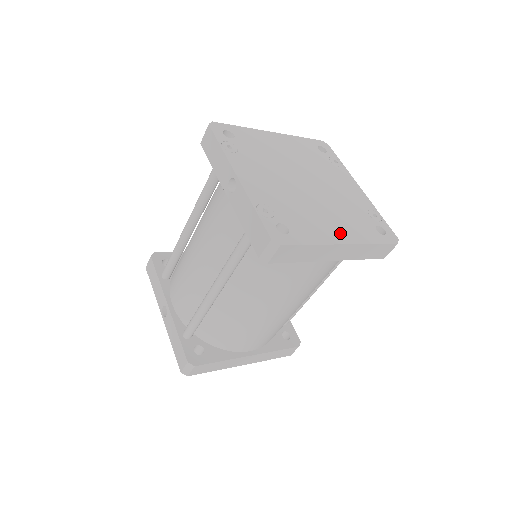
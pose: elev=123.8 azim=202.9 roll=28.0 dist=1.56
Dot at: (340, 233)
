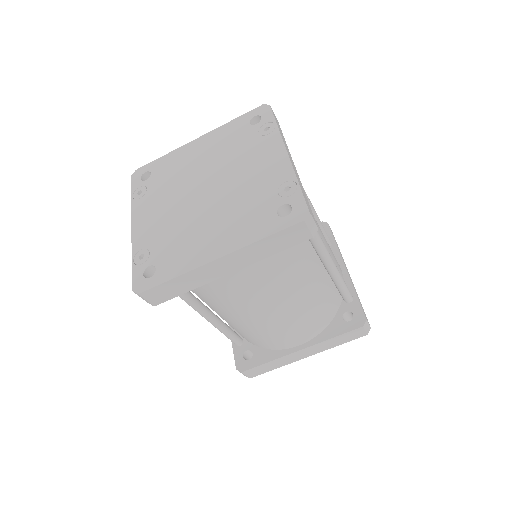
Dot at: (217, 245)
